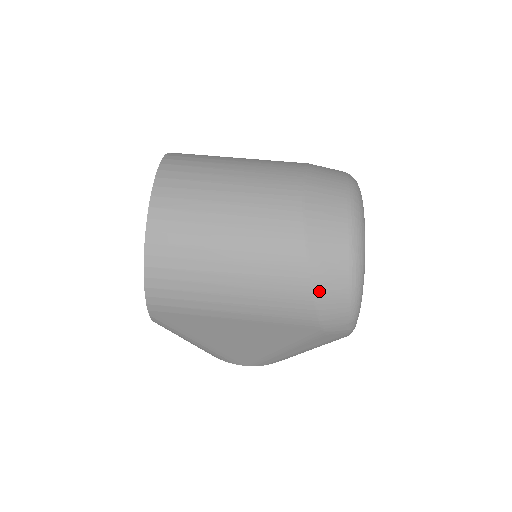
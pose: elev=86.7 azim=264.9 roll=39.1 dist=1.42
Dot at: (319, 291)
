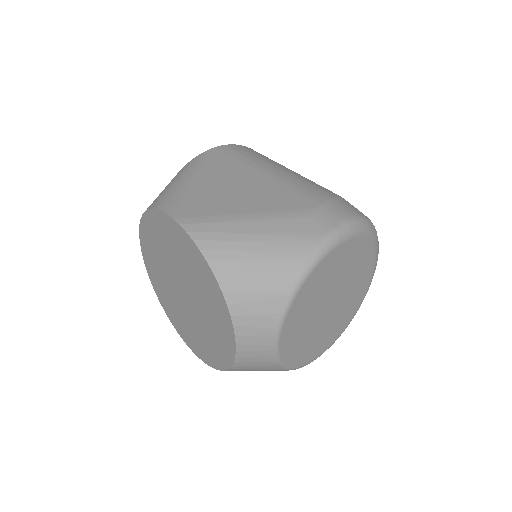
Dot at: (342, 199)
